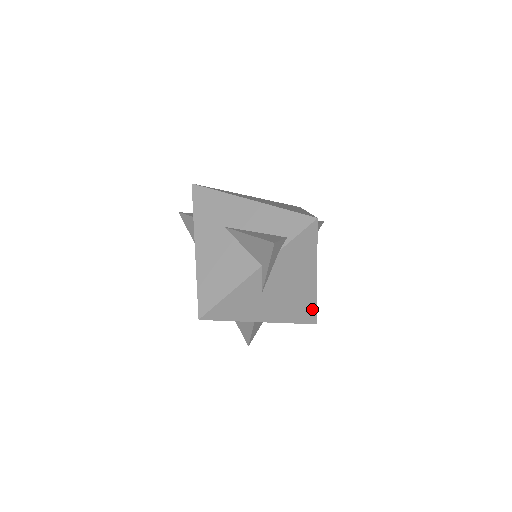
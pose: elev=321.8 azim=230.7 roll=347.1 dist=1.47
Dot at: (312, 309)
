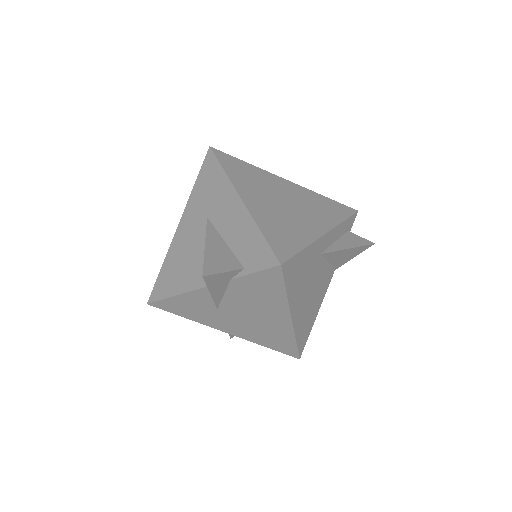
Dot at: (291, 345)
